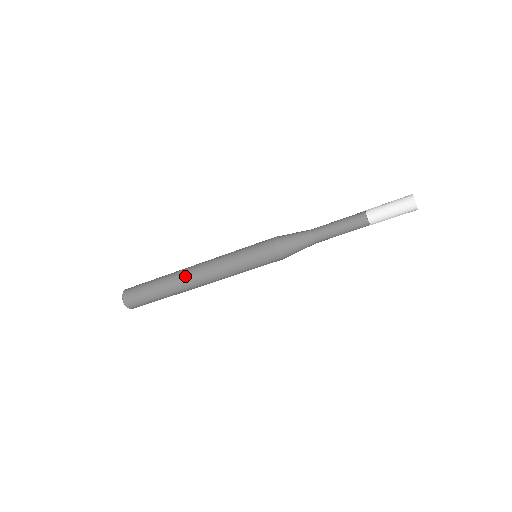
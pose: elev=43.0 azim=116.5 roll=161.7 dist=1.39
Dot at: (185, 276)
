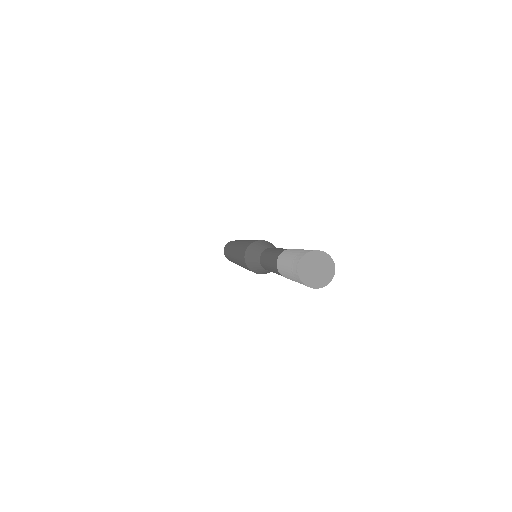
Dot at: (231, 257)
